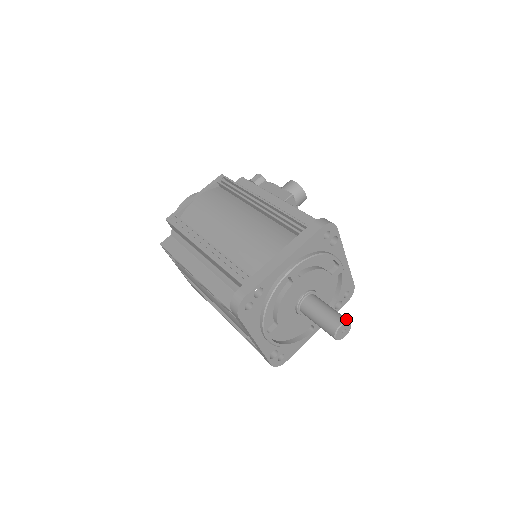
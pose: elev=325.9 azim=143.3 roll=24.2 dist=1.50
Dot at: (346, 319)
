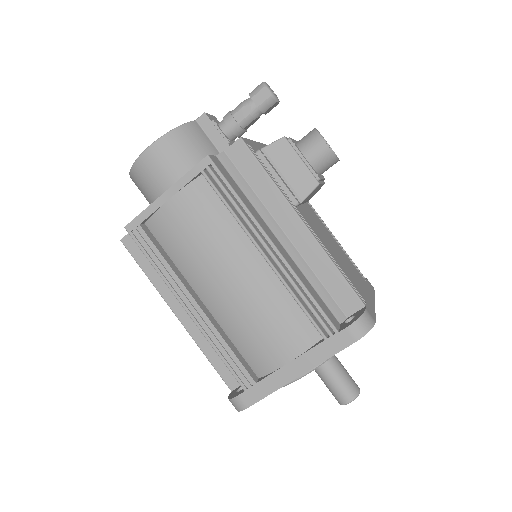
Dot at: (356, 394)
